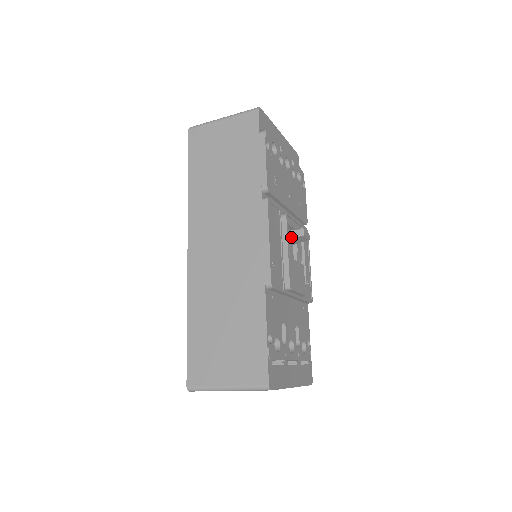
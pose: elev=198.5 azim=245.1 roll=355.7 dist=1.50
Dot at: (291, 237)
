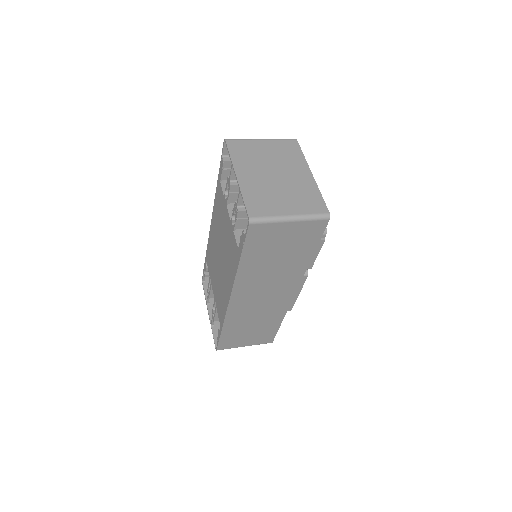
Dot at: occluded
